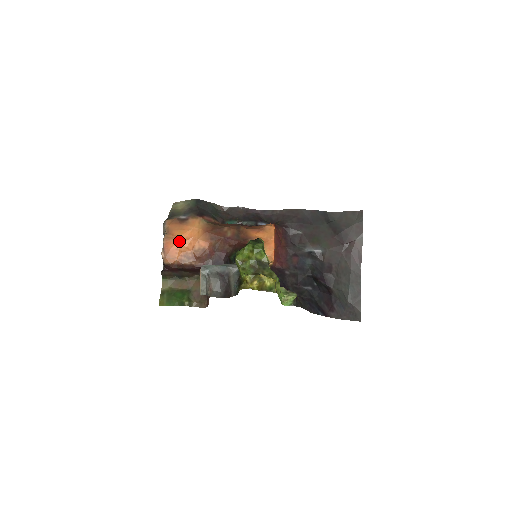
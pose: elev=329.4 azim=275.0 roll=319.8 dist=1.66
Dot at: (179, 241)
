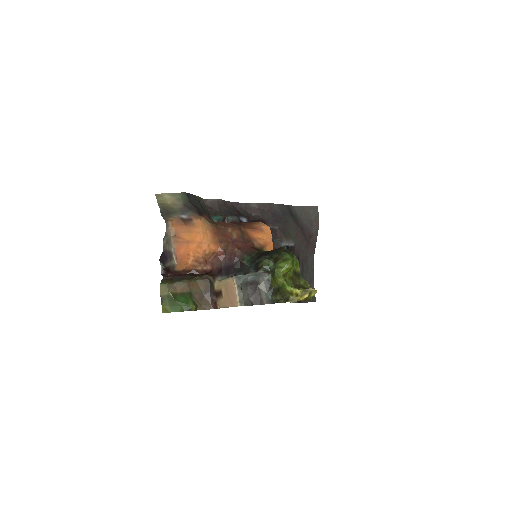
Dot at: (189, 245)
